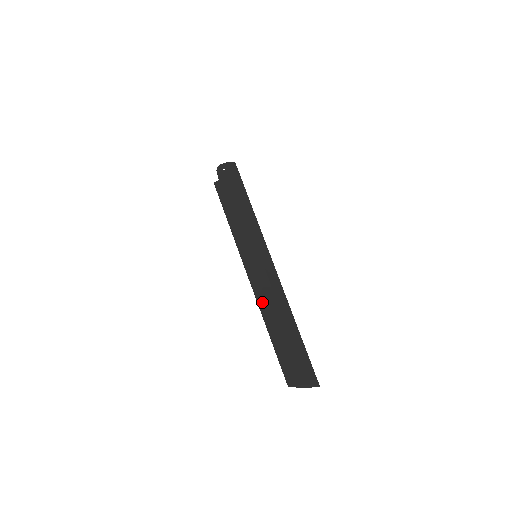
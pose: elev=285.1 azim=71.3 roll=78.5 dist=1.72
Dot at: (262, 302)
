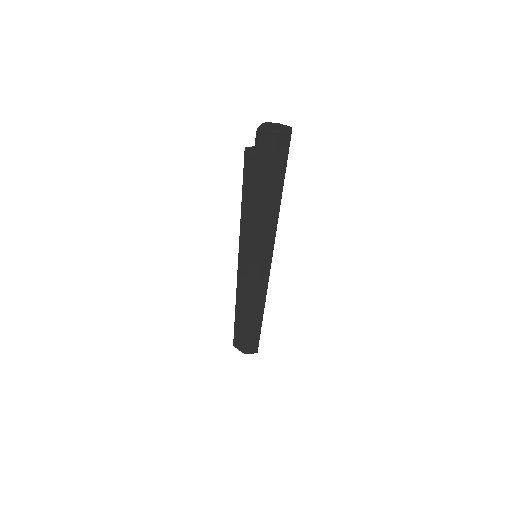
Dot at: (240, 297)
